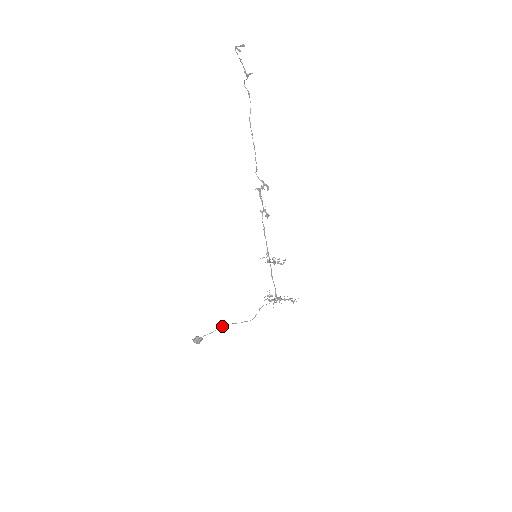
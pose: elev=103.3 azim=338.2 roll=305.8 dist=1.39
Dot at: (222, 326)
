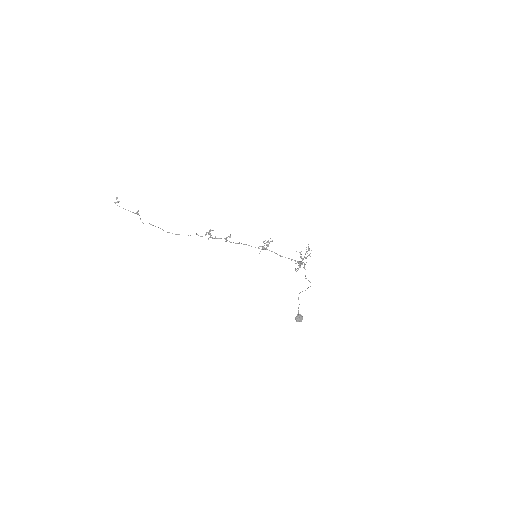
Dot at: (298, 297)
